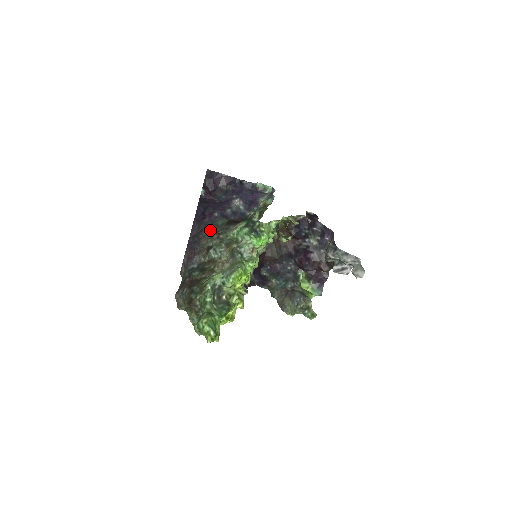
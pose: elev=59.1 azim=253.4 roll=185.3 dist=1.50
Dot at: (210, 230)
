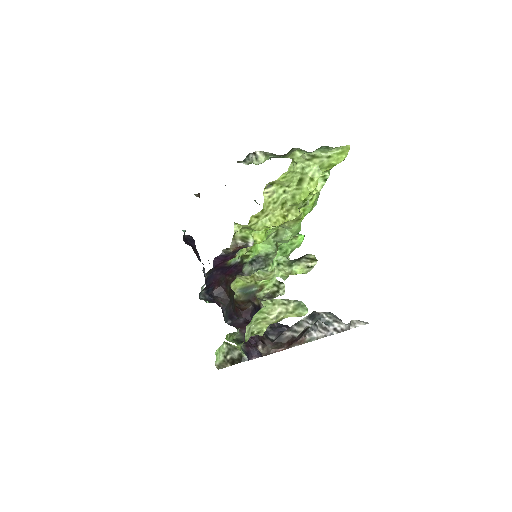
Dot at: occluded
